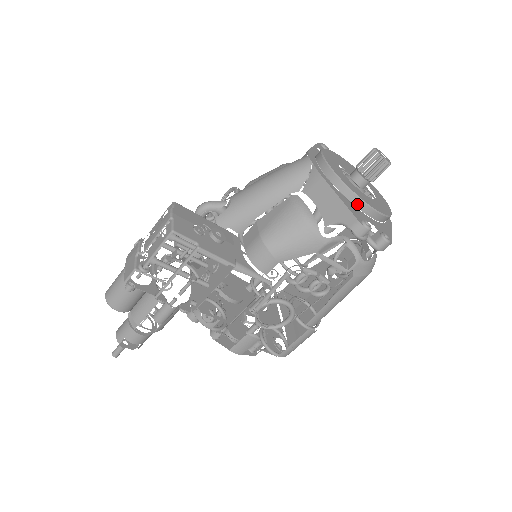
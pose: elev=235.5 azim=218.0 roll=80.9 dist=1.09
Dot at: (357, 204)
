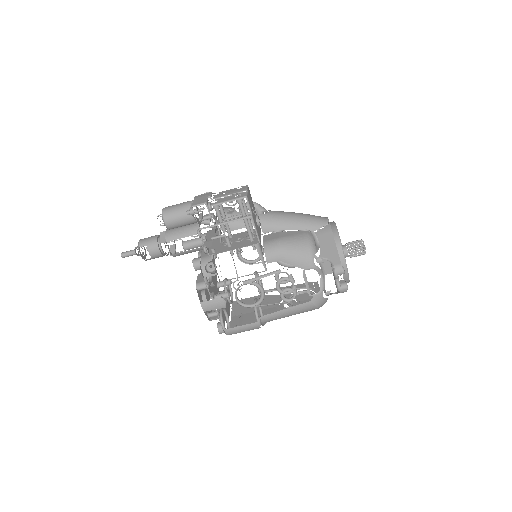
Dot at: (341, 259)
